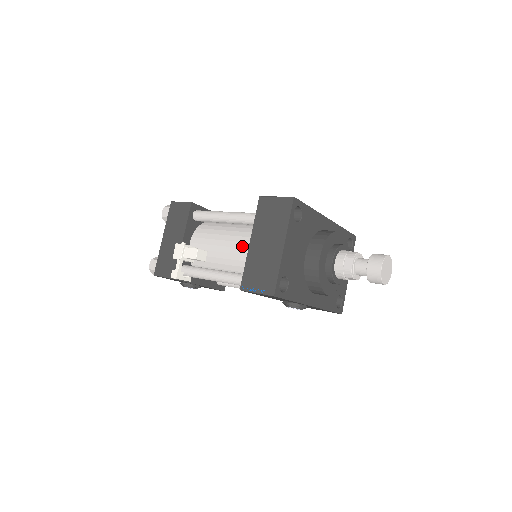
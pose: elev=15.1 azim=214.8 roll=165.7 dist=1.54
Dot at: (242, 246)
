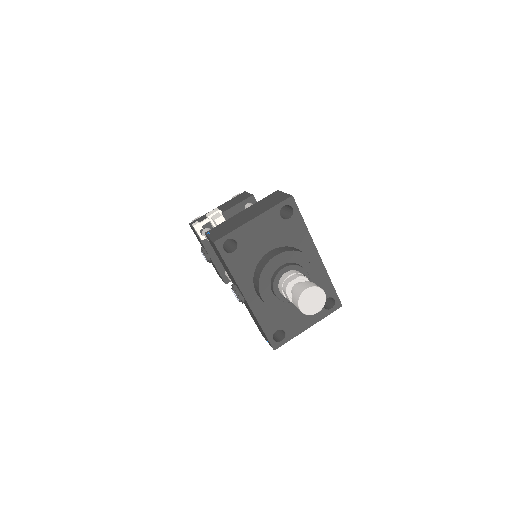
Dot at: occluded
